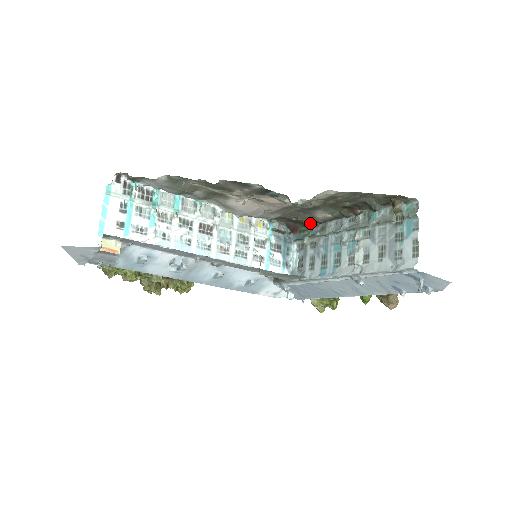
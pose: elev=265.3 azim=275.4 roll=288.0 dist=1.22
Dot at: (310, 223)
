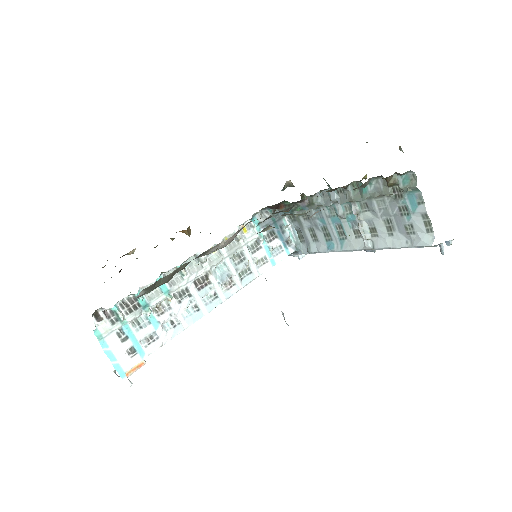
Dot at: (294, 202)
